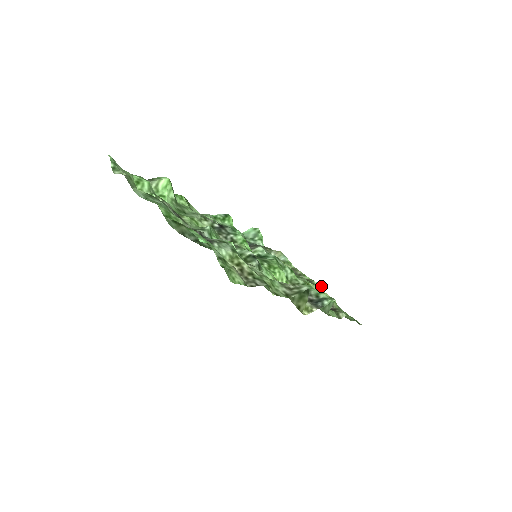
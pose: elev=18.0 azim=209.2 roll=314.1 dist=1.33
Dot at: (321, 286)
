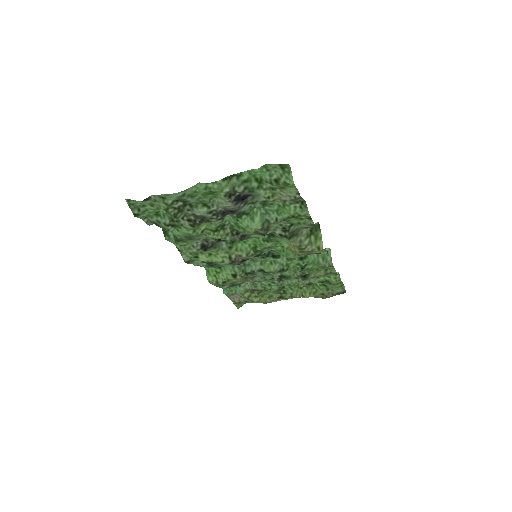
Dot at: occluded
